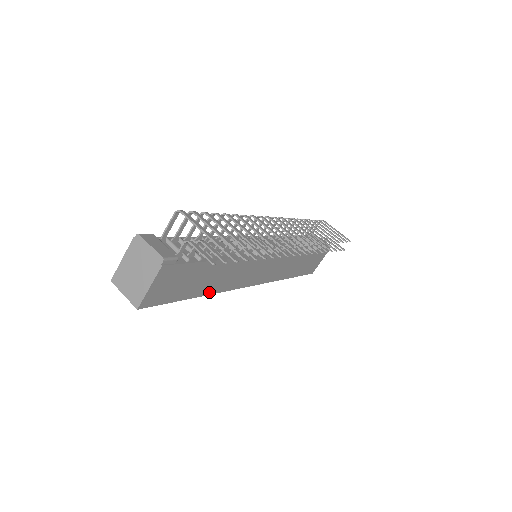
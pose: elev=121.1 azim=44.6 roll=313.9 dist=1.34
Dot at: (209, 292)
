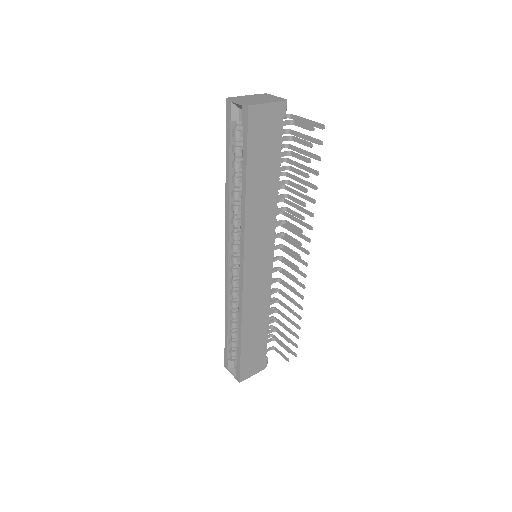
Dot at: (248, 199)
